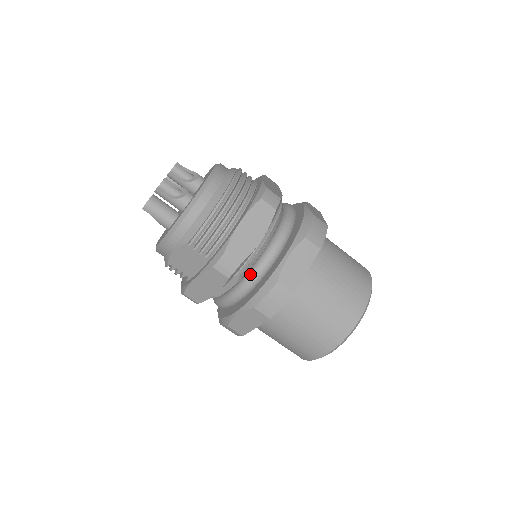
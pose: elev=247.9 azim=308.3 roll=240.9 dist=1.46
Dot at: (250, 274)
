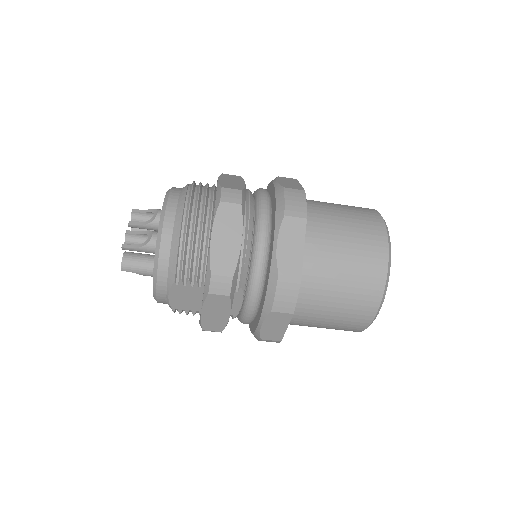
Dot at: (250, 280)
